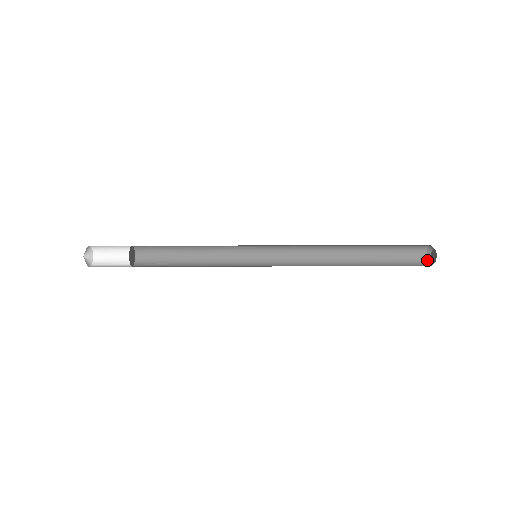
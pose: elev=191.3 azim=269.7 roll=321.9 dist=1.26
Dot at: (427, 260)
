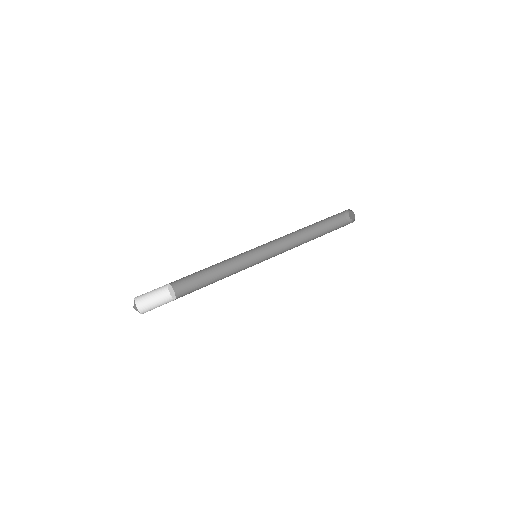
Dot at: (346, 211)
